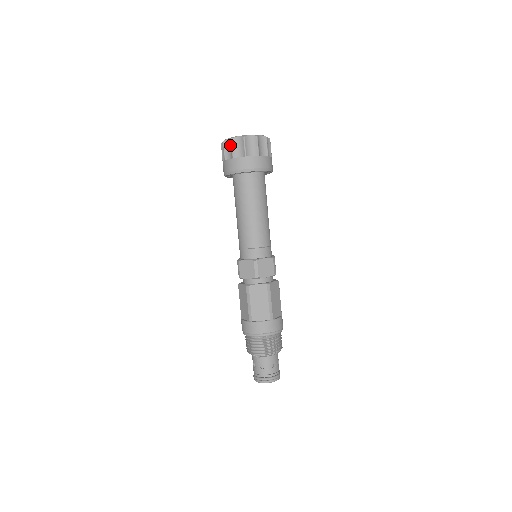
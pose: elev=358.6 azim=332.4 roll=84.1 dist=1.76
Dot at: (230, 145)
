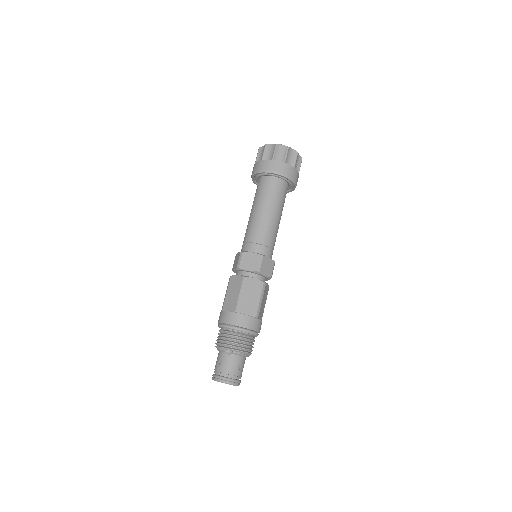
Dot at: (272, 149)
